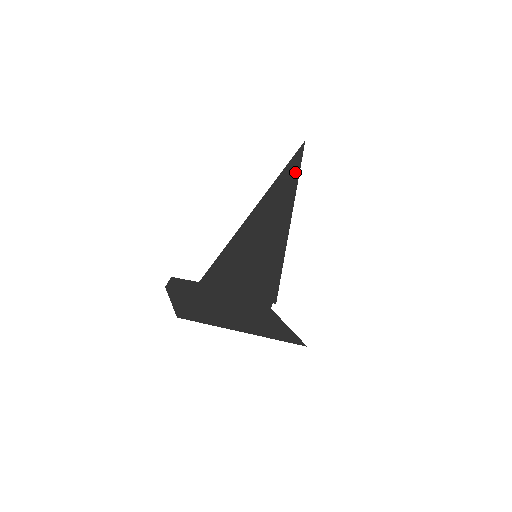
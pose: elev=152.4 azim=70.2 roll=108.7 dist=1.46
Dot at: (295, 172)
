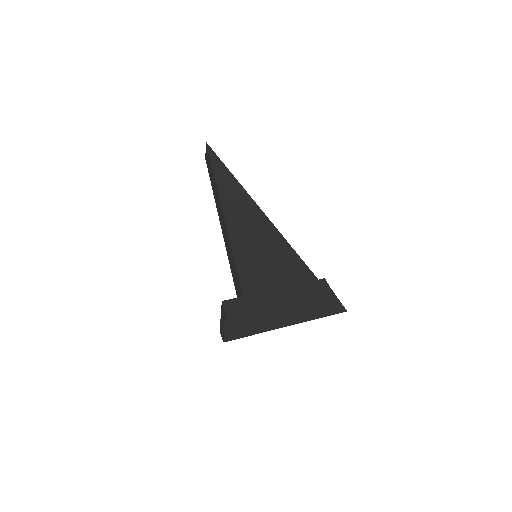
Dot at: (226, 172)
